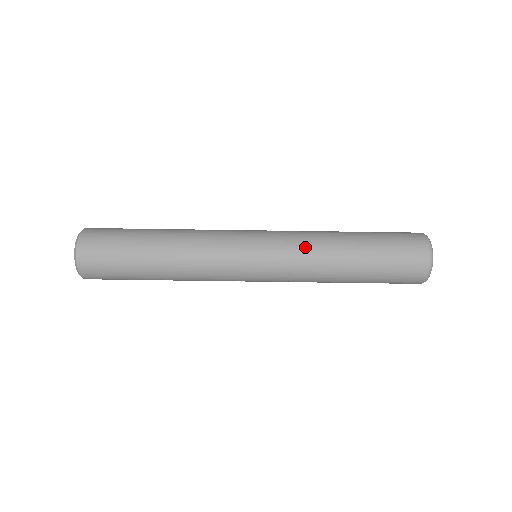
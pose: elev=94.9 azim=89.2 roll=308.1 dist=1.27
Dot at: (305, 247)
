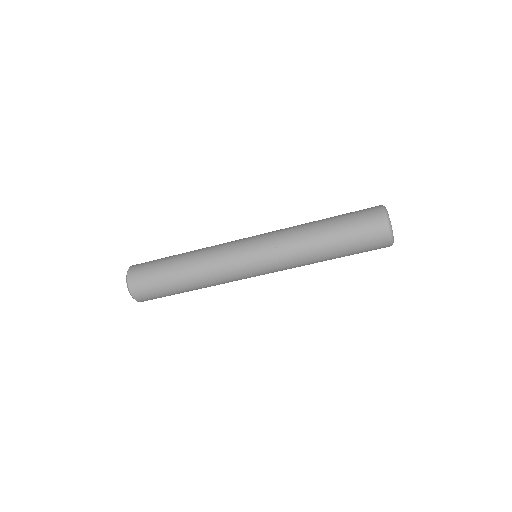
Dot at: (294, 266)
